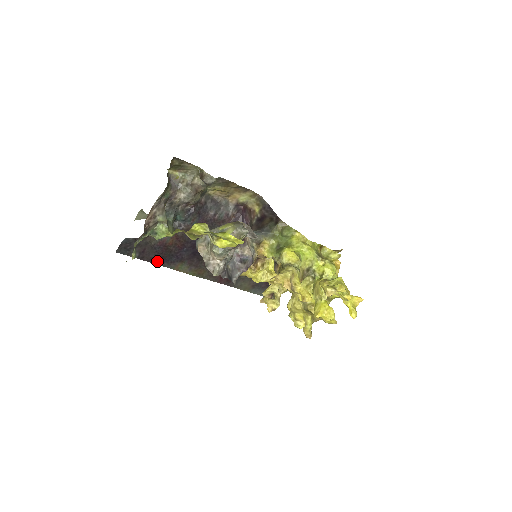
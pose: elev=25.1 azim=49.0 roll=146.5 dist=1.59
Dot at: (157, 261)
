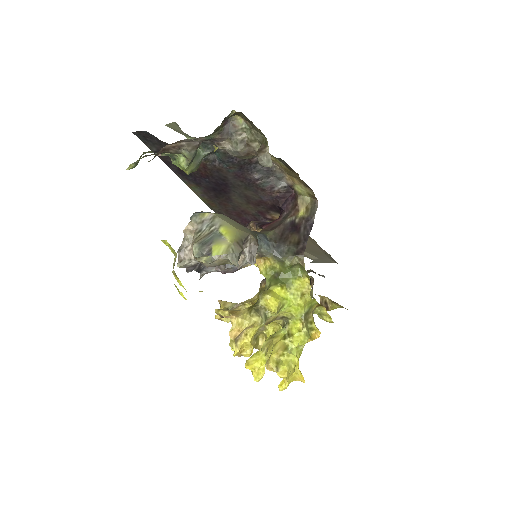
Dot at: (173, 167)
